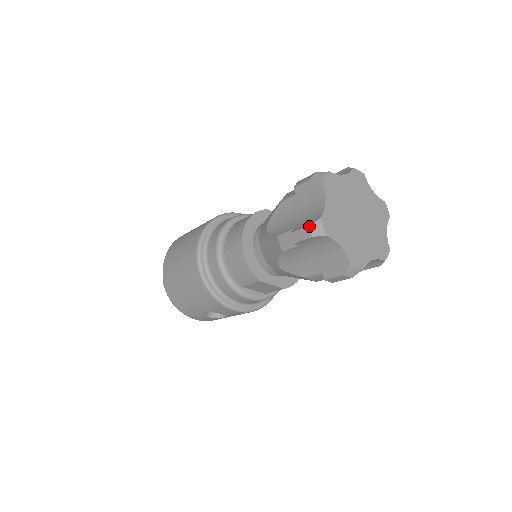
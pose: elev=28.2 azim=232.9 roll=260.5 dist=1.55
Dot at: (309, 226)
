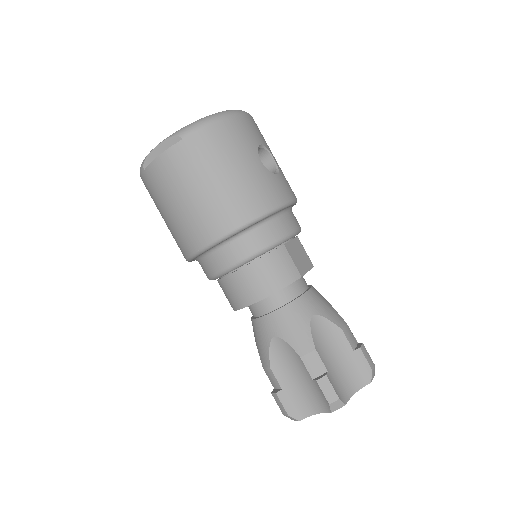
Dot at: (288, 416)
